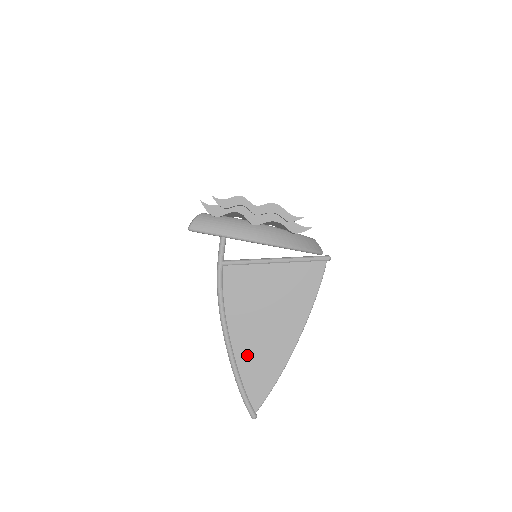
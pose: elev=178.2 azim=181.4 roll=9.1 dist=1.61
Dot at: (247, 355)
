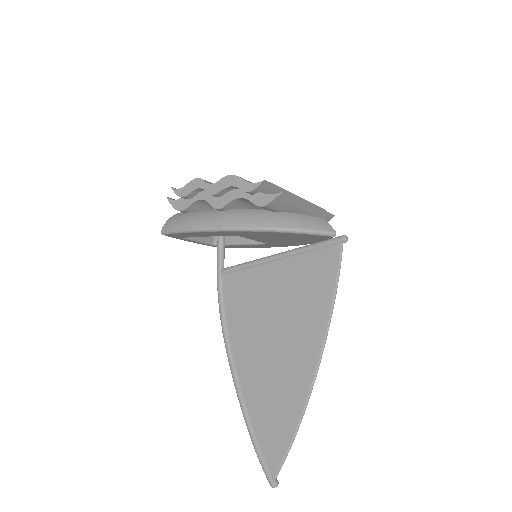
Dot at: (257, 390)
